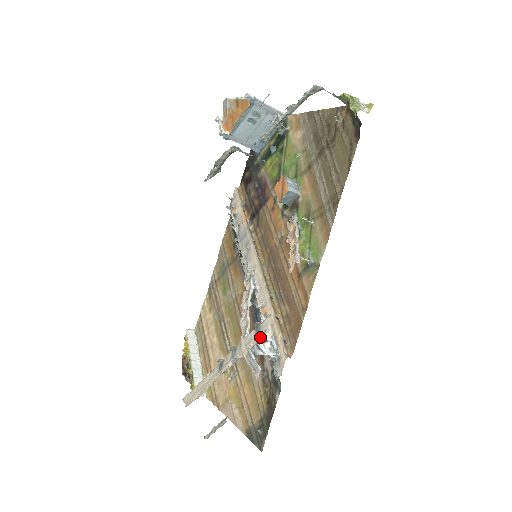
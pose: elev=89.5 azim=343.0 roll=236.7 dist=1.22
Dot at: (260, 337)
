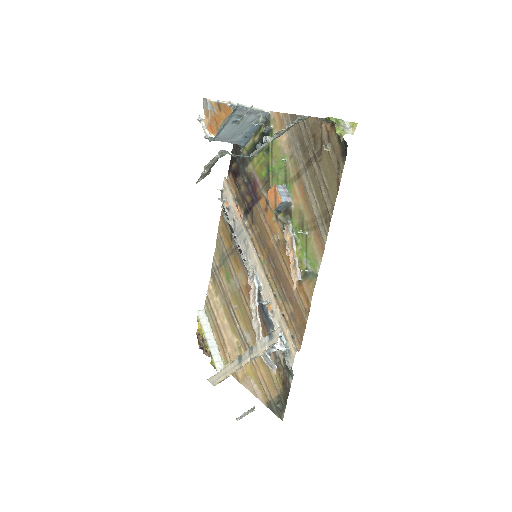
Dot at: (274, 344)
